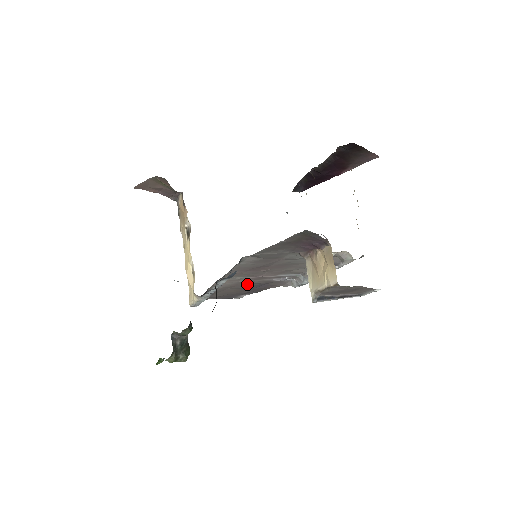
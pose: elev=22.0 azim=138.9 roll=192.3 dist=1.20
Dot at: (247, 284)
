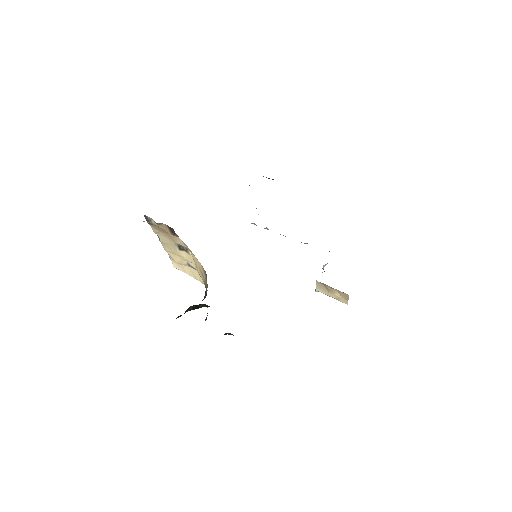
Dot at: occluded
